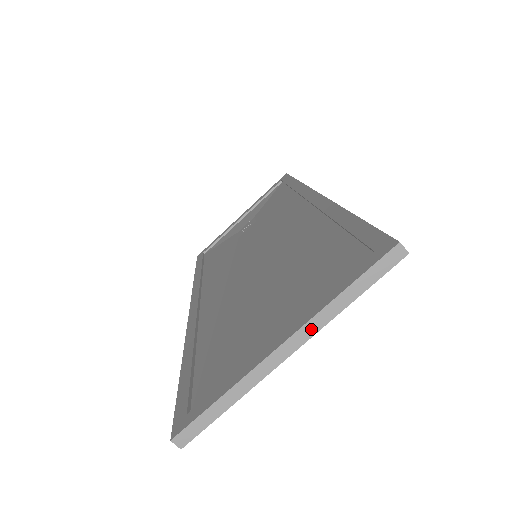
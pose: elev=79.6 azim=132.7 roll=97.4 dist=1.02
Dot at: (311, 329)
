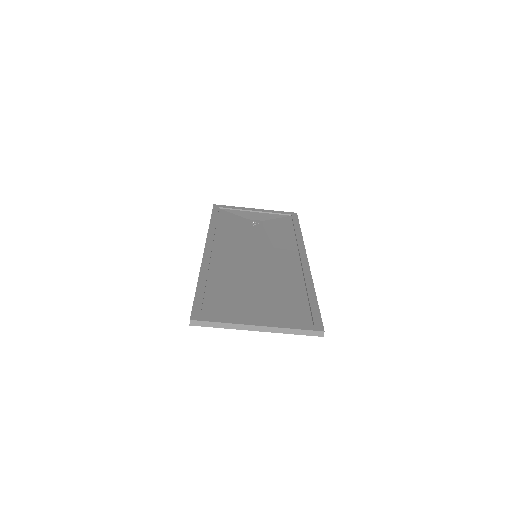
Dot at: (272, 330)
